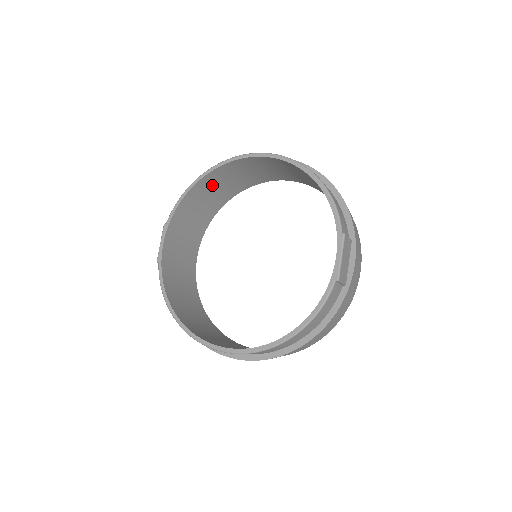
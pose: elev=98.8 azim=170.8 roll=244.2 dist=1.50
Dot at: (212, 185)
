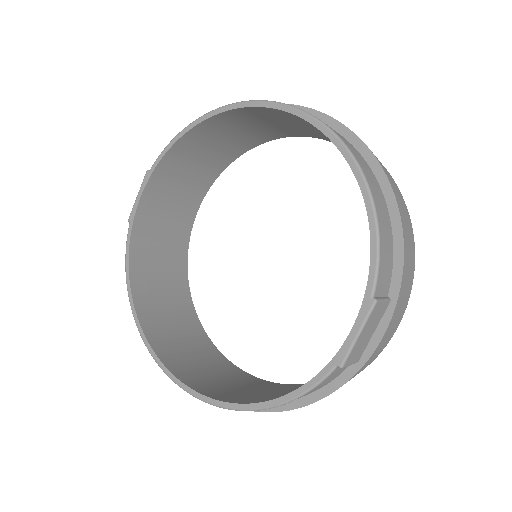
Dot at: (225, 128)
